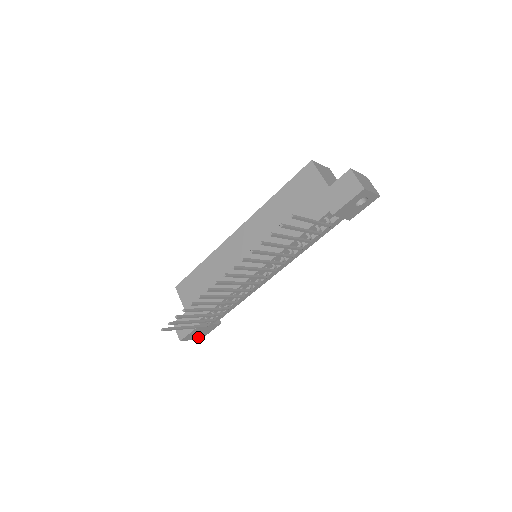
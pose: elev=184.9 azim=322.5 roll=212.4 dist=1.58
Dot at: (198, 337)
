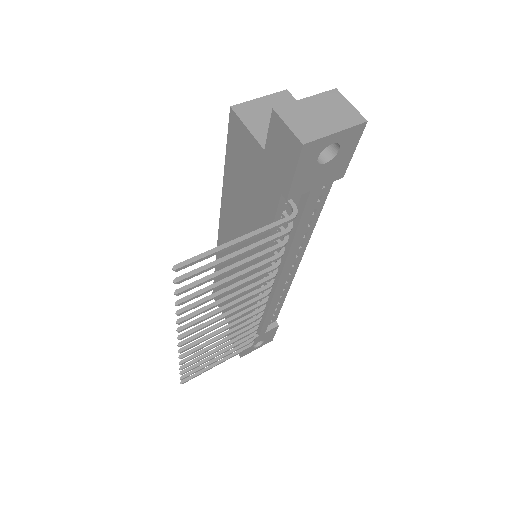
Dot at: (264, 343)
